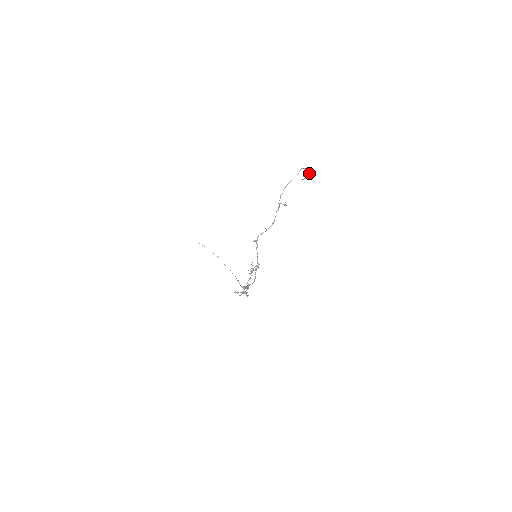
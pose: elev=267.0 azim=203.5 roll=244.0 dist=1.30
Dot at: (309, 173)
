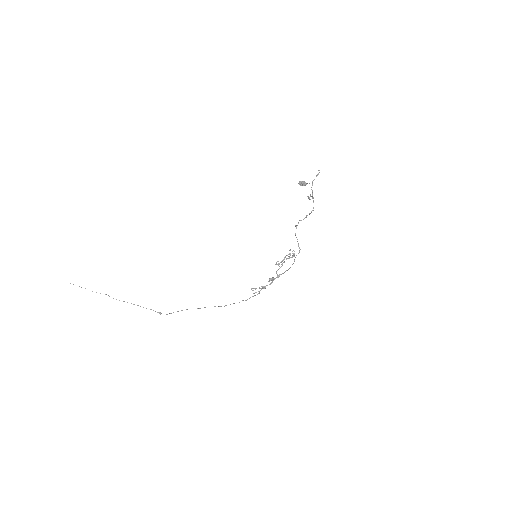
Dot at: (303, 181)
